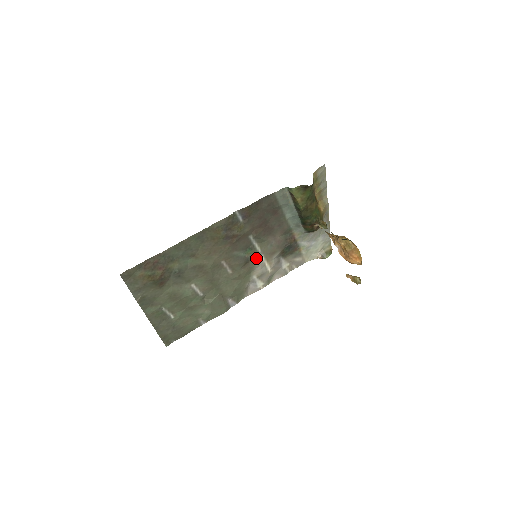
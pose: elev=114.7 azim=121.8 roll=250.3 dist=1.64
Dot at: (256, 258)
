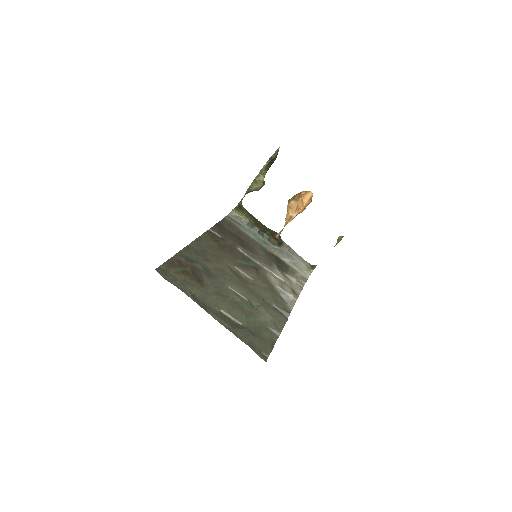
Dot at: (261, 269)
